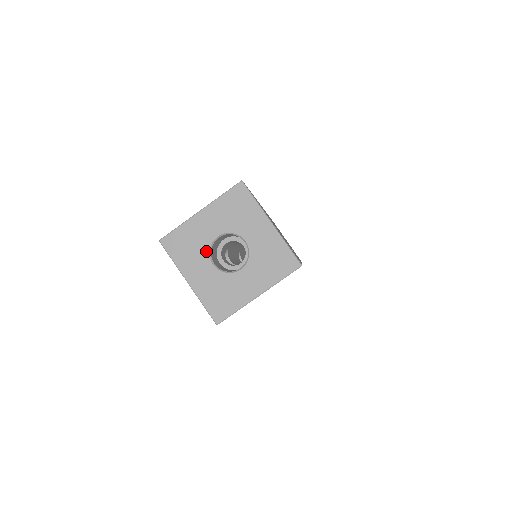
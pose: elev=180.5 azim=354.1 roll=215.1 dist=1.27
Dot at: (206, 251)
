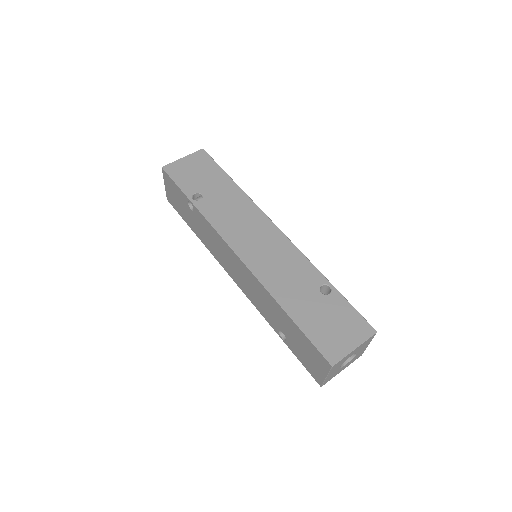
Dot at: (340, 369)
